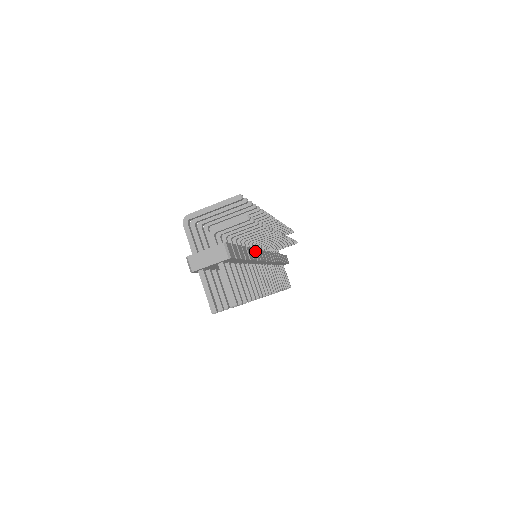
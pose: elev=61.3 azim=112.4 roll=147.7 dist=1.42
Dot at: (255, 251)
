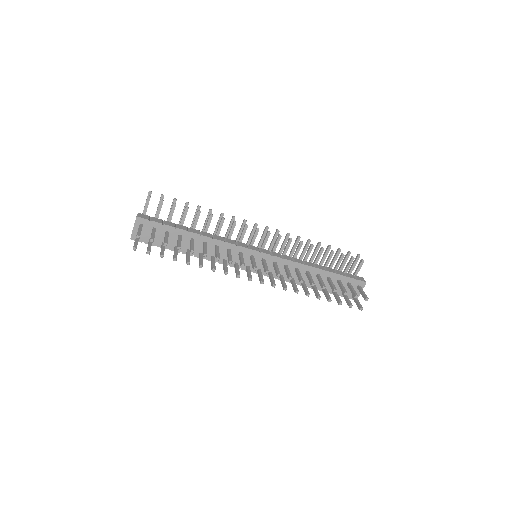
Dot at: (215, 236)
